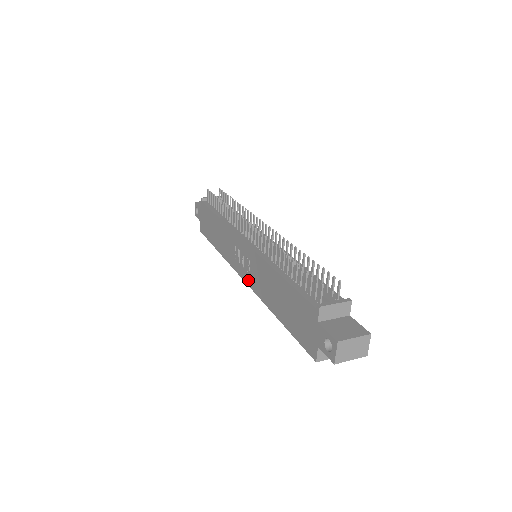
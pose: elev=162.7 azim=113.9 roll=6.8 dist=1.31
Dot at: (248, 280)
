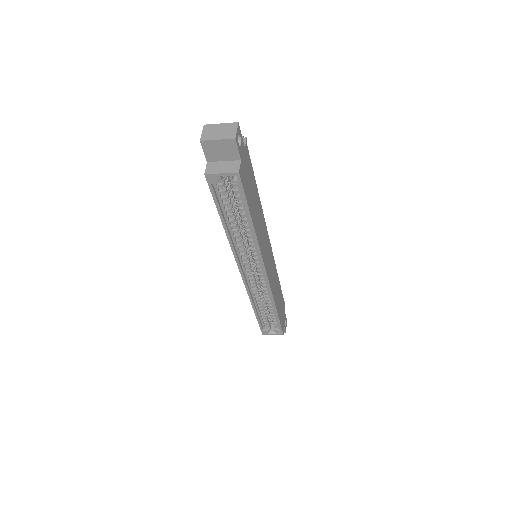
Dot at: occluded
